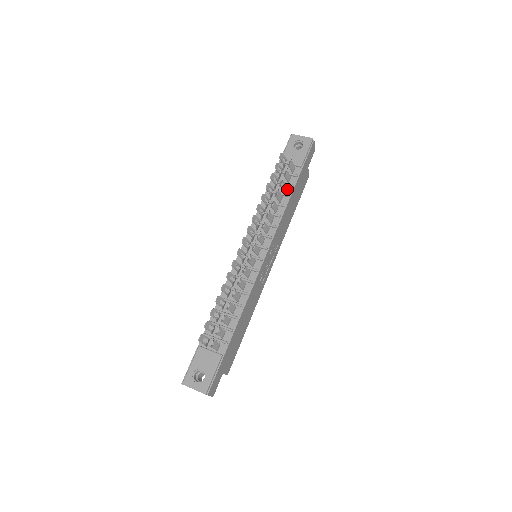
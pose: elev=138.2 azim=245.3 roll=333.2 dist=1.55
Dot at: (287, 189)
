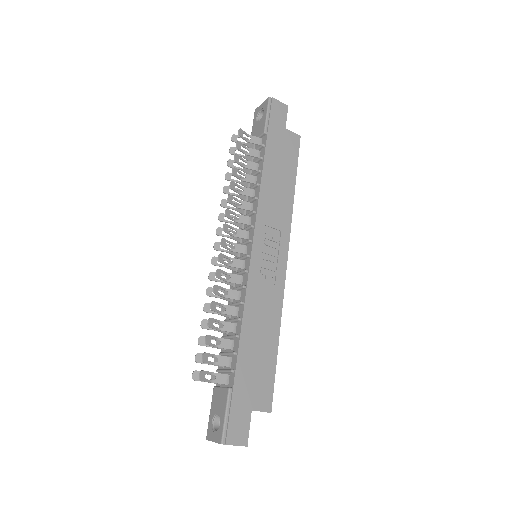
Dot at: (259, 166)
